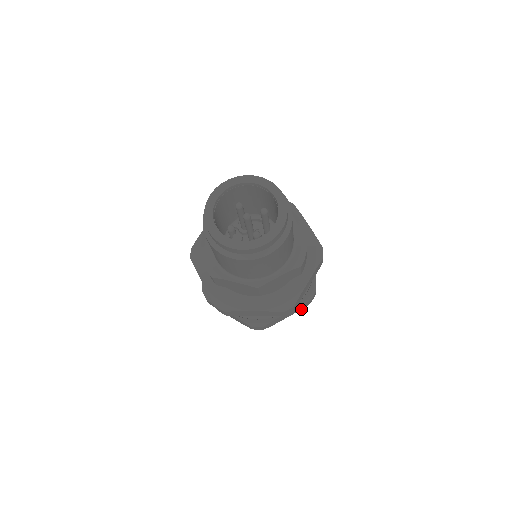
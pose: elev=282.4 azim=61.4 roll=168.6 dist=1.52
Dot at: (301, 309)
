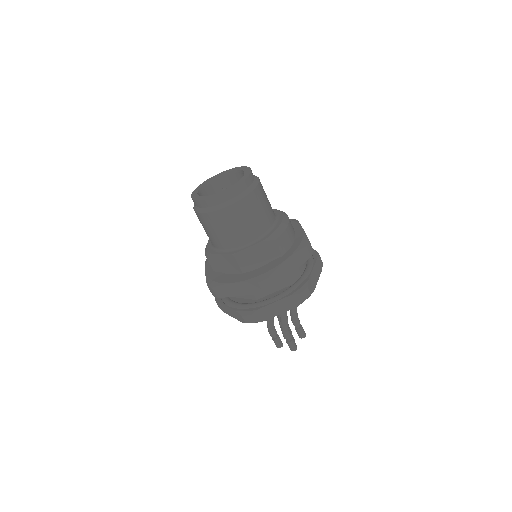
Dot at: (295, 307)
